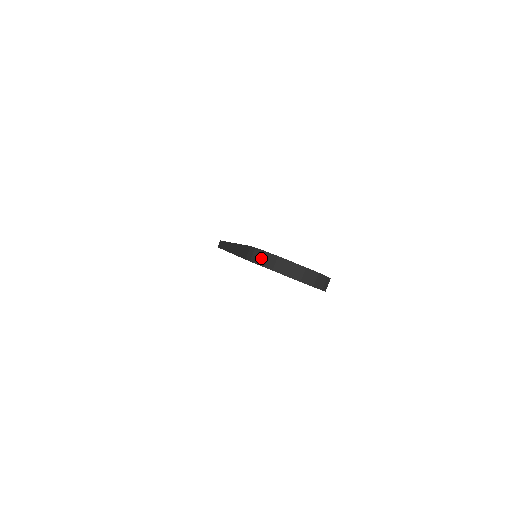
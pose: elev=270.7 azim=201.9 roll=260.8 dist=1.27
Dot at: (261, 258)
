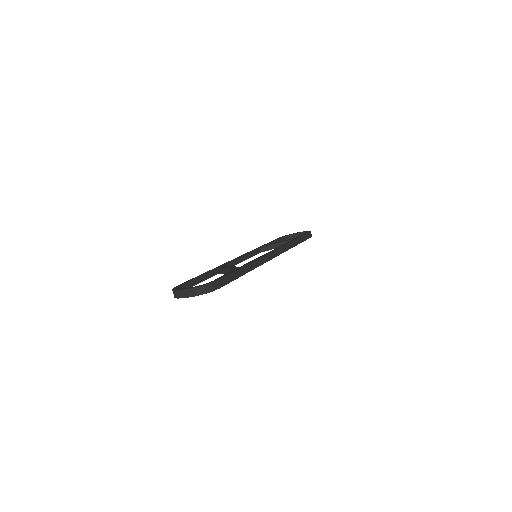
Dot at: occluded
